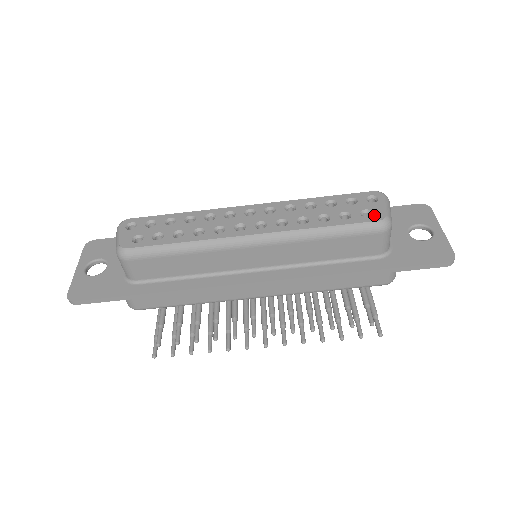
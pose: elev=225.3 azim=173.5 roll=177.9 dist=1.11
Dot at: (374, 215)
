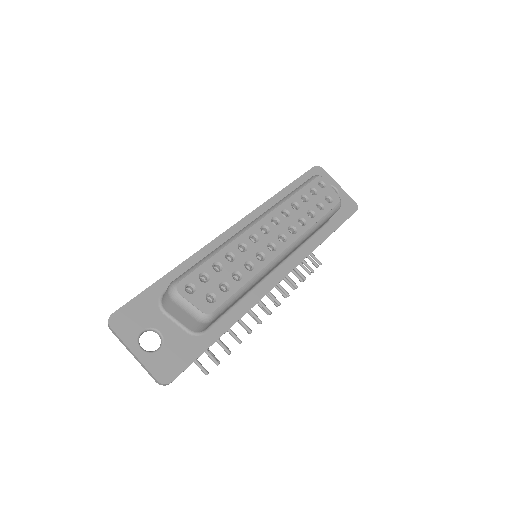
Dot at: (334, 199)
